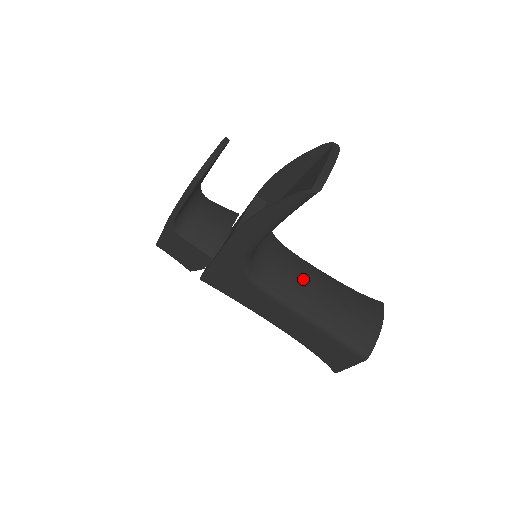
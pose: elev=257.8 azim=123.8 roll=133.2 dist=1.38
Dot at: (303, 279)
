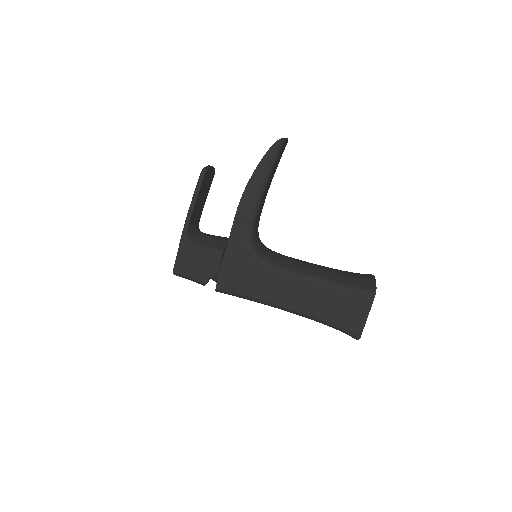
Dot at: (298, 260)
